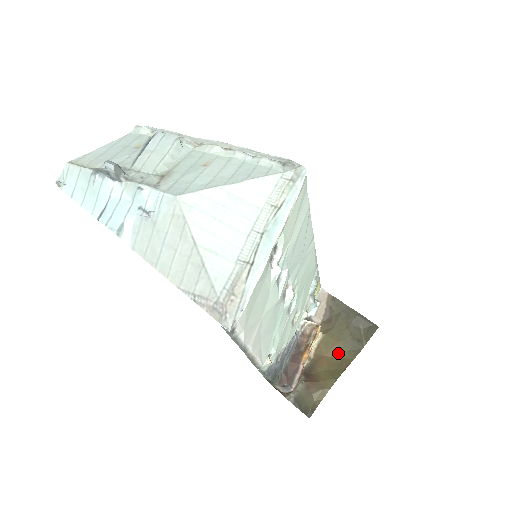
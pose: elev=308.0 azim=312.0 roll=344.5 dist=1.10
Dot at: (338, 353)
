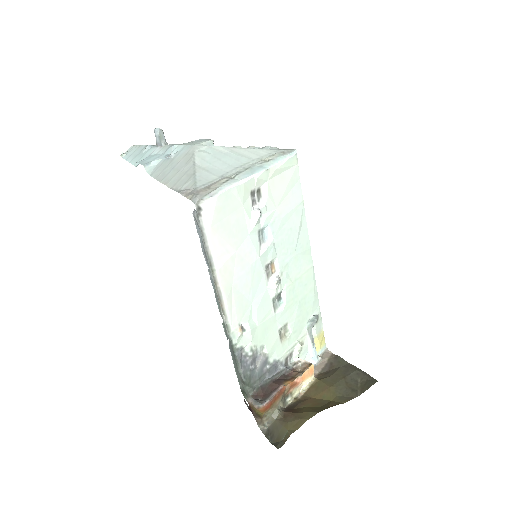
Dot at: (328, 396)
